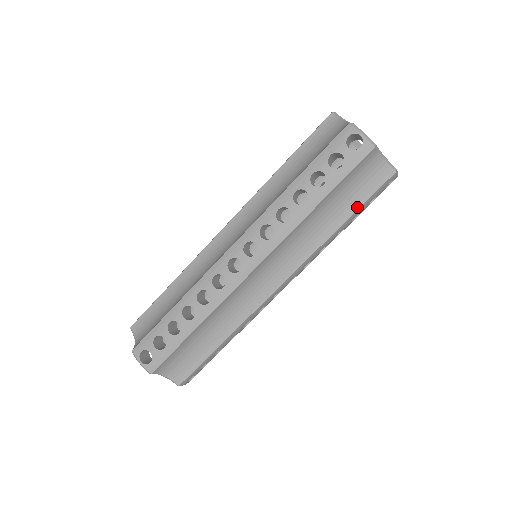
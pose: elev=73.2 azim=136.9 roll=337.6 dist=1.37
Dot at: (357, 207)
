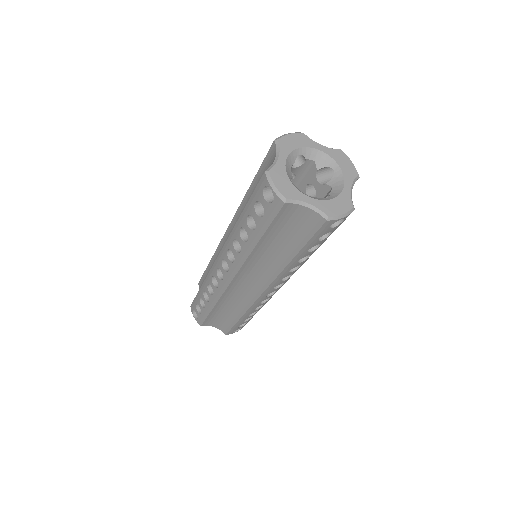
Dot at: occluded
